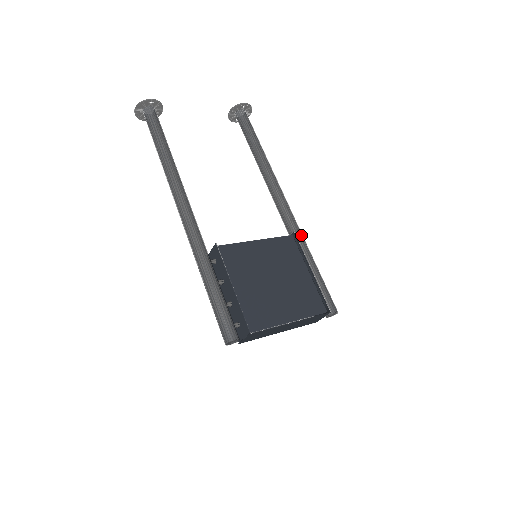
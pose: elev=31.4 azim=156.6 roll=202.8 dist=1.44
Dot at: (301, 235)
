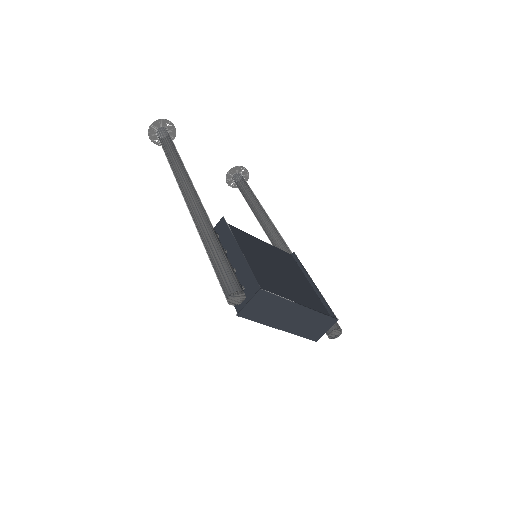
Dot at: occluded
